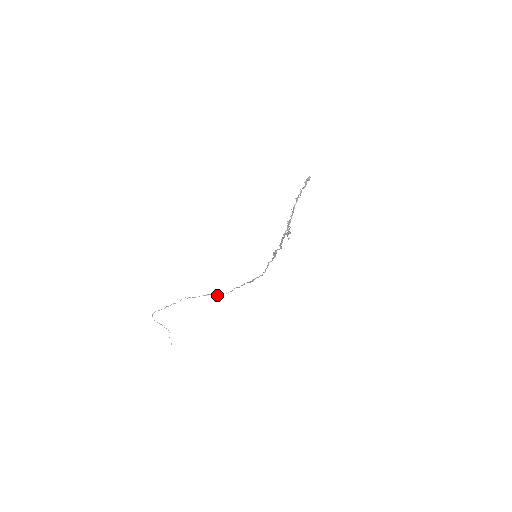
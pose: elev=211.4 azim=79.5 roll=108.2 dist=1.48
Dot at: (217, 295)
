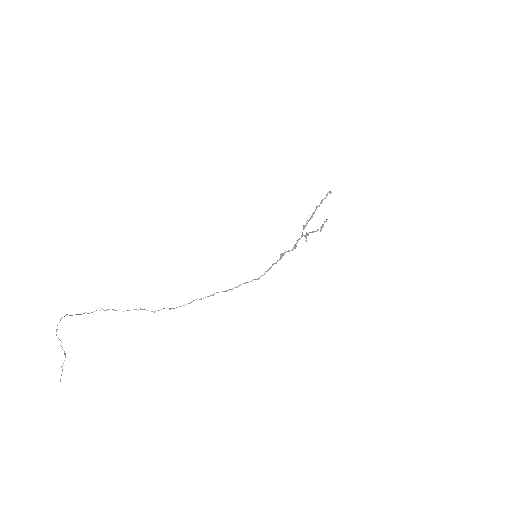
Dot at: occluded
